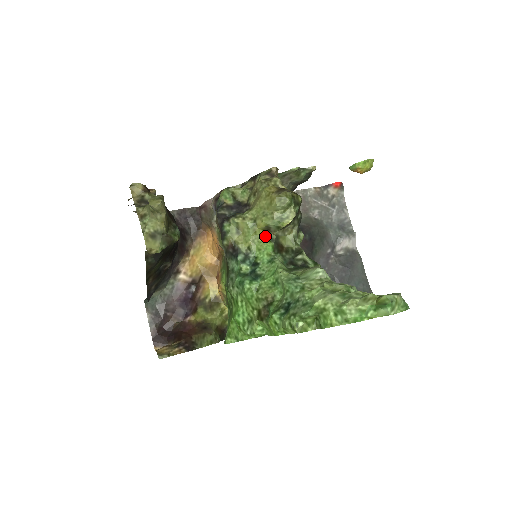
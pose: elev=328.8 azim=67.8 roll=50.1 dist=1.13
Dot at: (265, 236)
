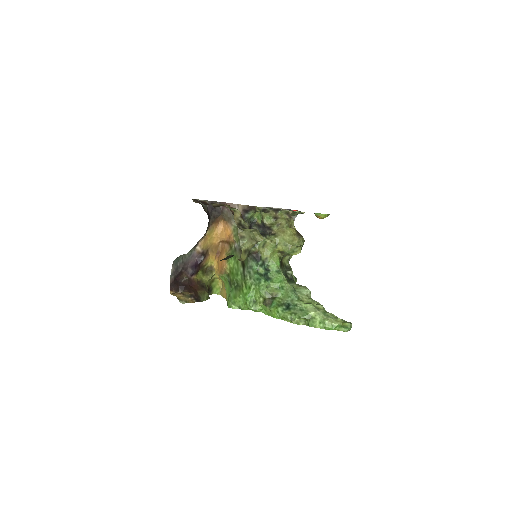
Dot at: (278, 255)
